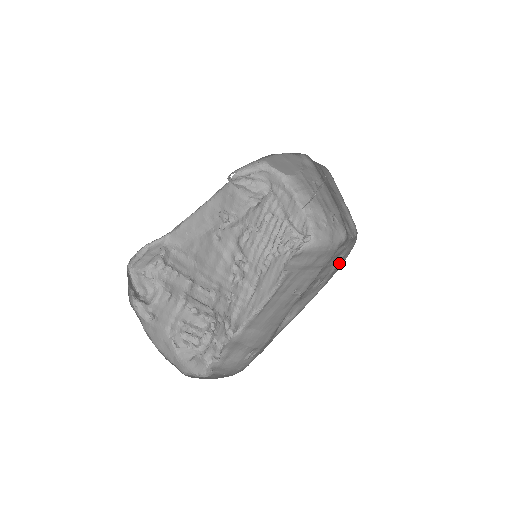
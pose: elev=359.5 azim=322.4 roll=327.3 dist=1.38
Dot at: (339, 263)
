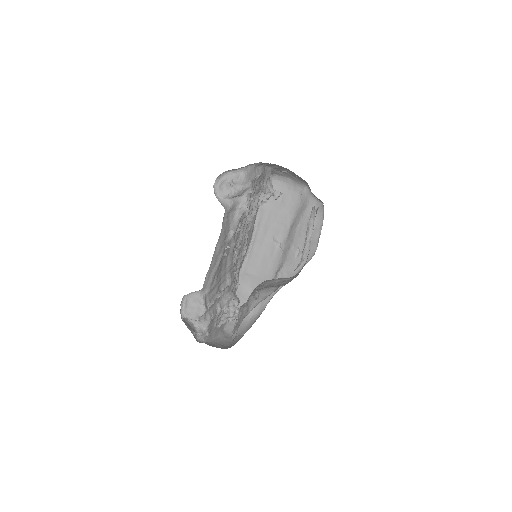
Dot at: (313, 238)
